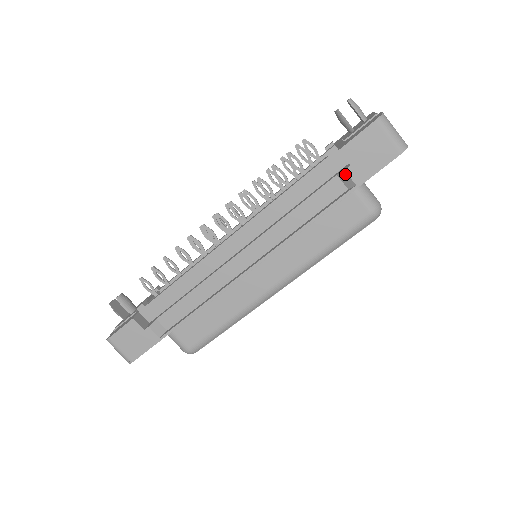
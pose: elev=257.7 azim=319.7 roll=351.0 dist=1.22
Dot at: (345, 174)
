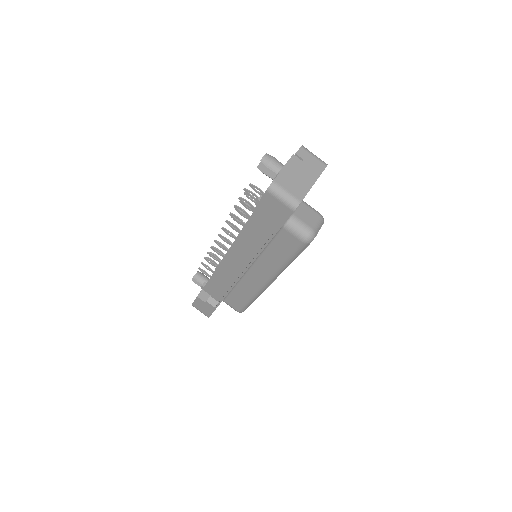
Dot at: (266, 224)
